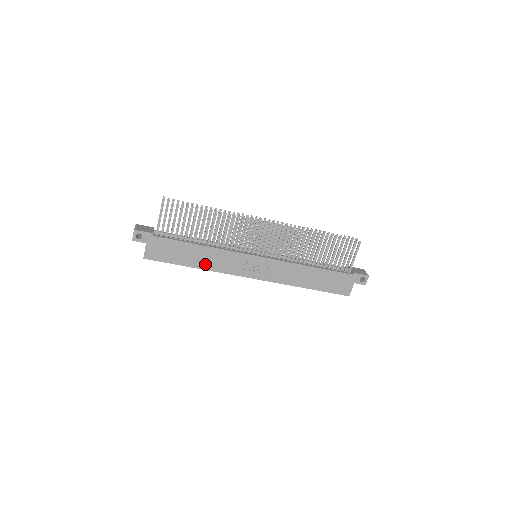
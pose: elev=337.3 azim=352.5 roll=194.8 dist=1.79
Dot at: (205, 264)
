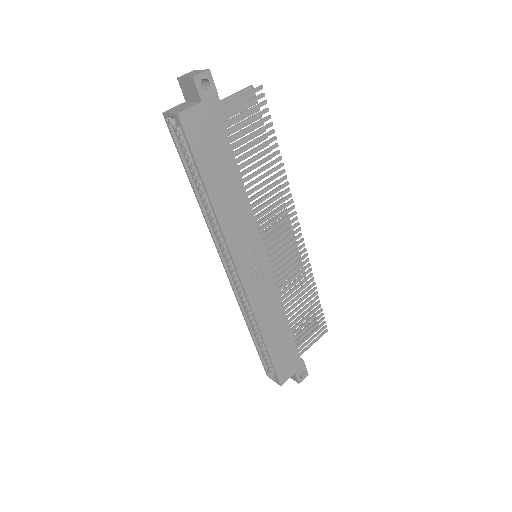
Dot at: (222, 207)
